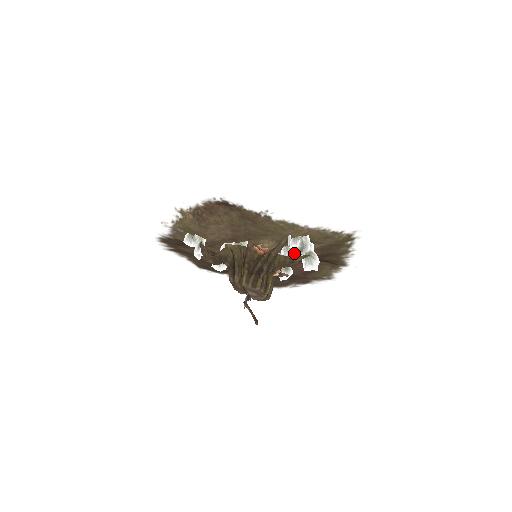
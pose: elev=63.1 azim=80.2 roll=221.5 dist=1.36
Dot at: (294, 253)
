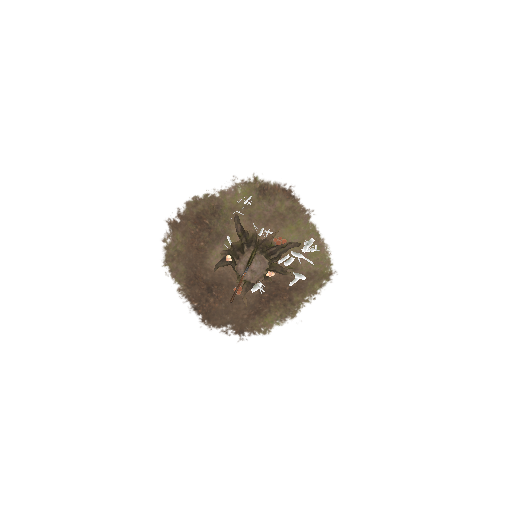
Dot at: occluded
